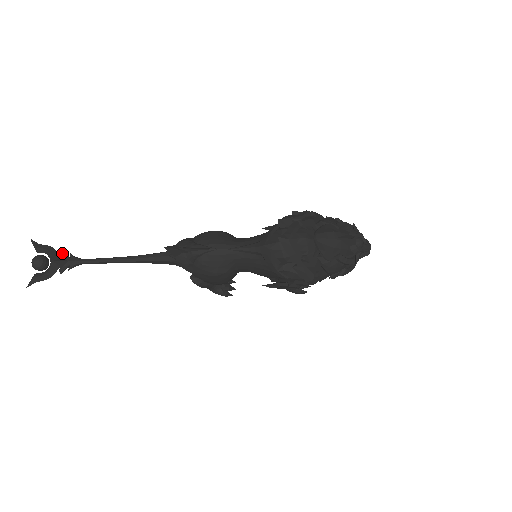
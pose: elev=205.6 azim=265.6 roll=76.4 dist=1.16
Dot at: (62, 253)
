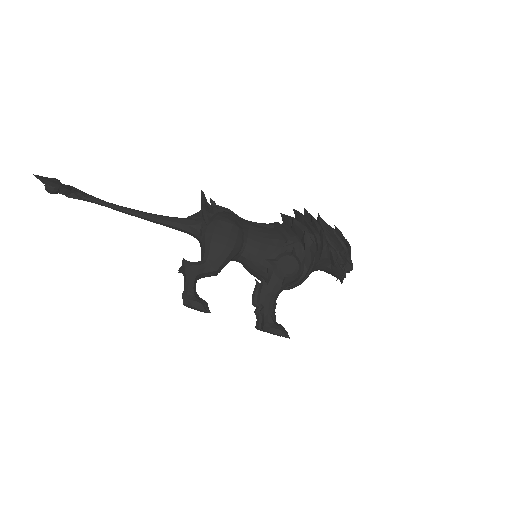
Dot at: occluded
